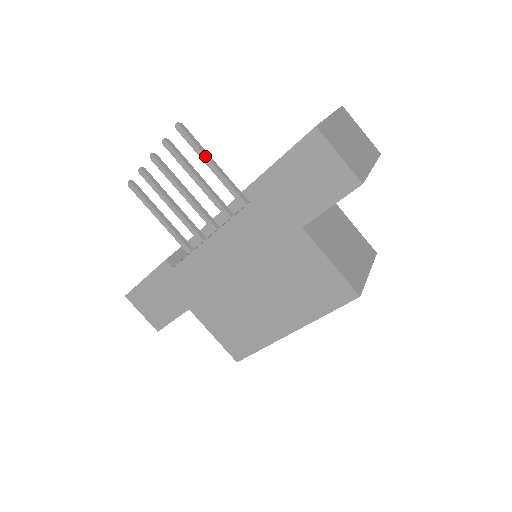
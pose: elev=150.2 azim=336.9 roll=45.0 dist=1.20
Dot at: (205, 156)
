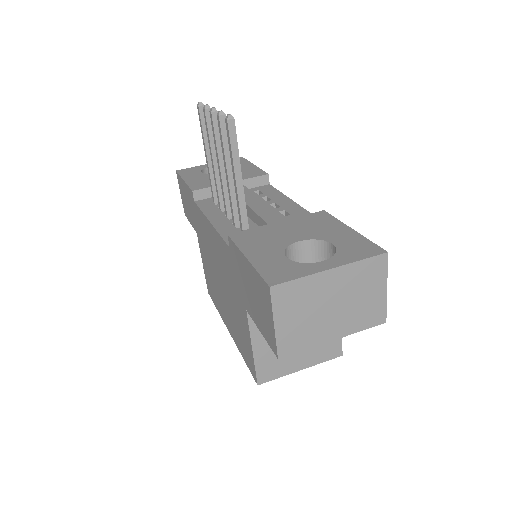
Dot at: (234, 167)
